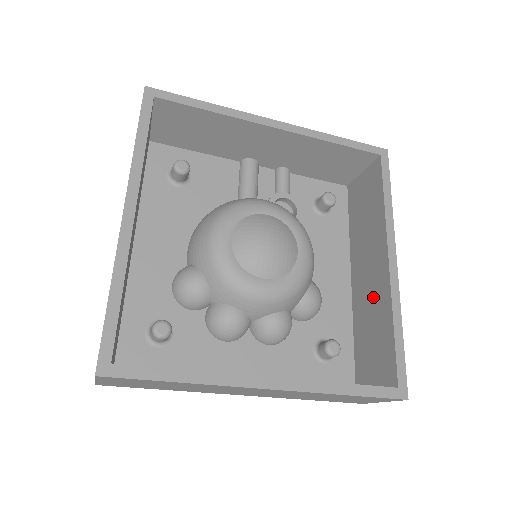
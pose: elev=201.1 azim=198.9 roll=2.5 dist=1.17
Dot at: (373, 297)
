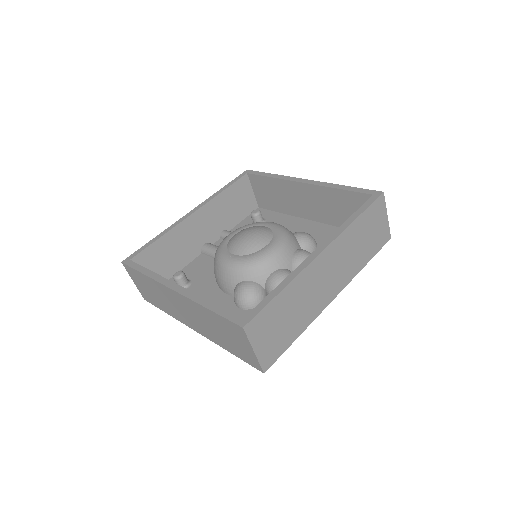
Dot at: (322, 202)
